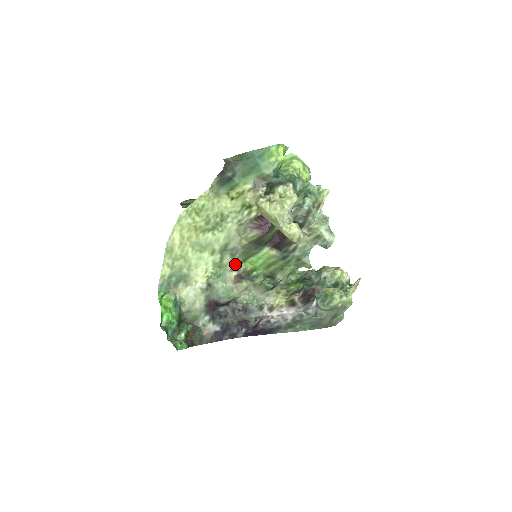
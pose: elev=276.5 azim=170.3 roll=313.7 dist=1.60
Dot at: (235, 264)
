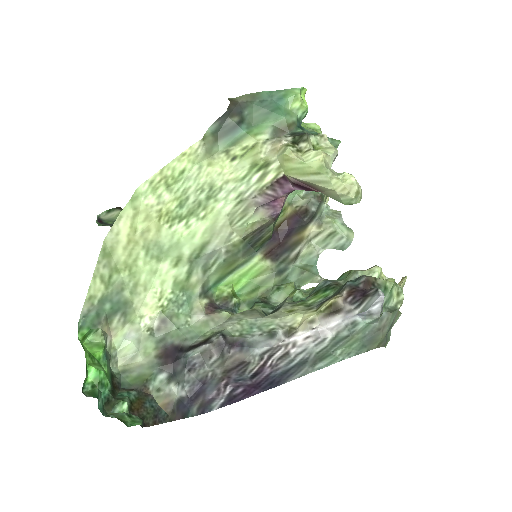
Dot at: (205, 286)
